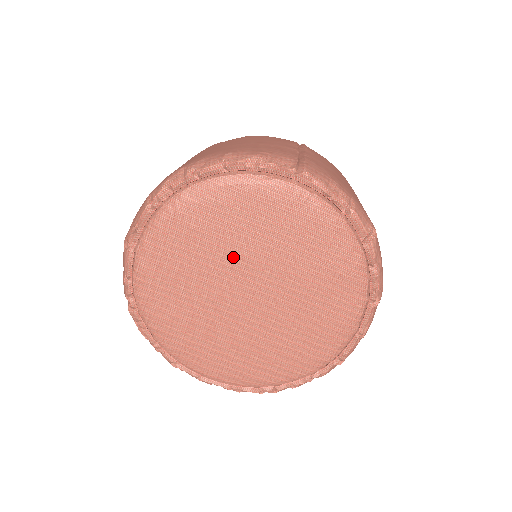
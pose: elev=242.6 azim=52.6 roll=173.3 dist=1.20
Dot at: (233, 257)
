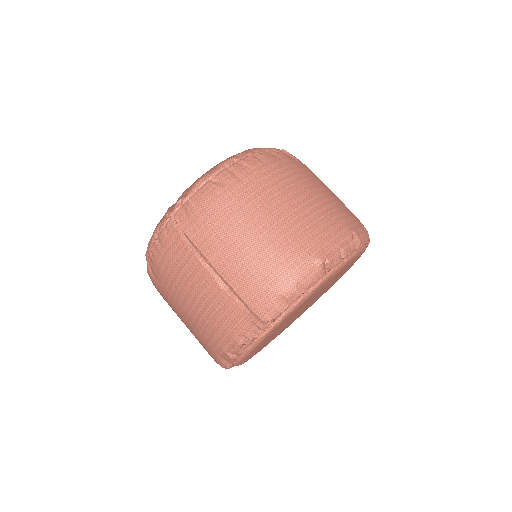
Dot at: occluded
